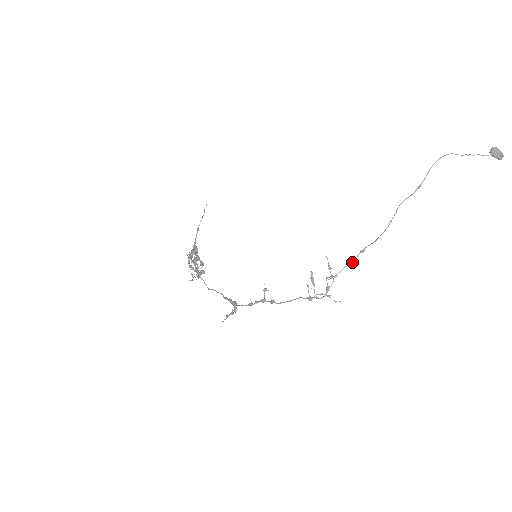
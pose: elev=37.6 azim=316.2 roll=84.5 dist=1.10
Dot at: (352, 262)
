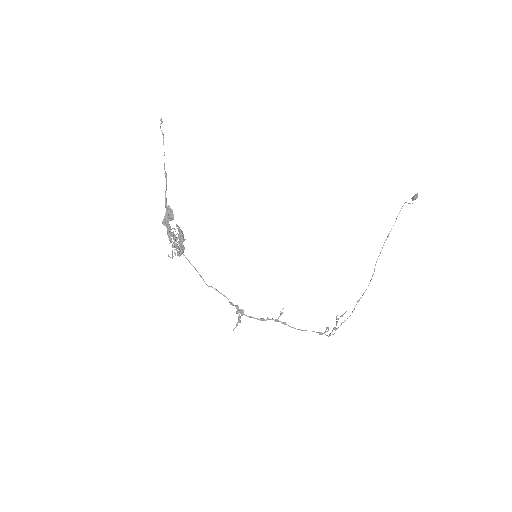
Dot at: occluded
